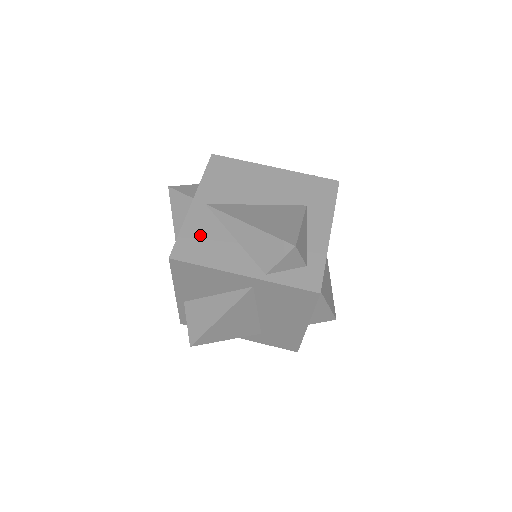
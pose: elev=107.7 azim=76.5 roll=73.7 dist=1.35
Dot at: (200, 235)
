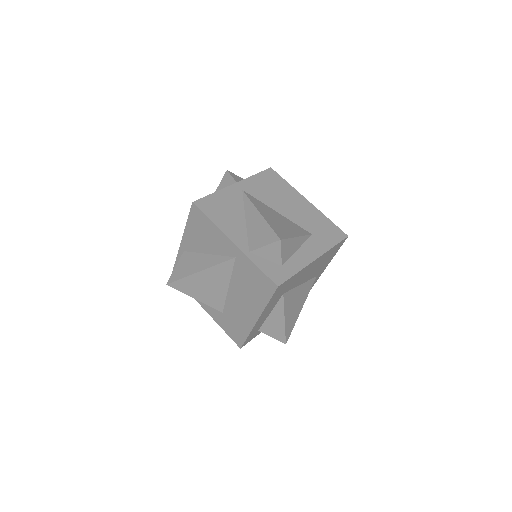
Dot at: (224, 203)
